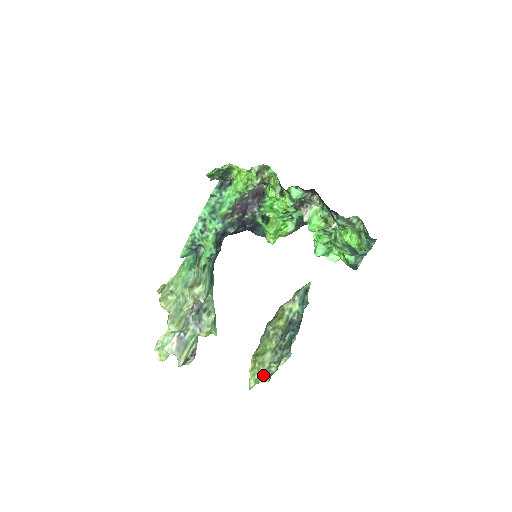
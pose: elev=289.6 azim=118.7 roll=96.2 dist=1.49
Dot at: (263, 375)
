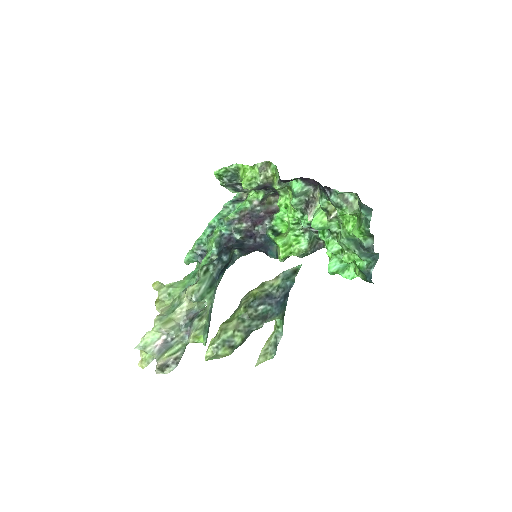
Dot at: (223, 343)
